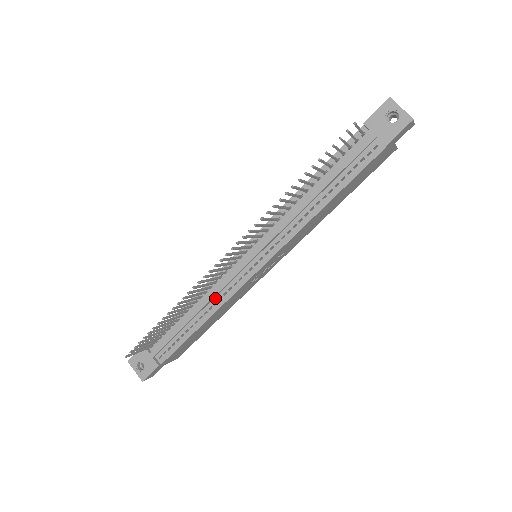
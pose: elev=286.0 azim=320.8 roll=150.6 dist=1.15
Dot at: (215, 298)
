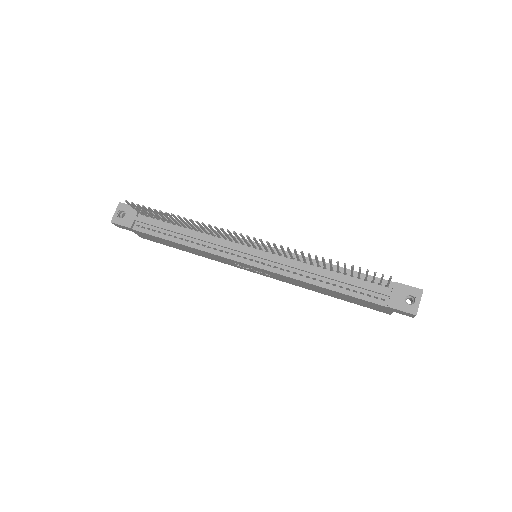
Dot at: (208, 243)
